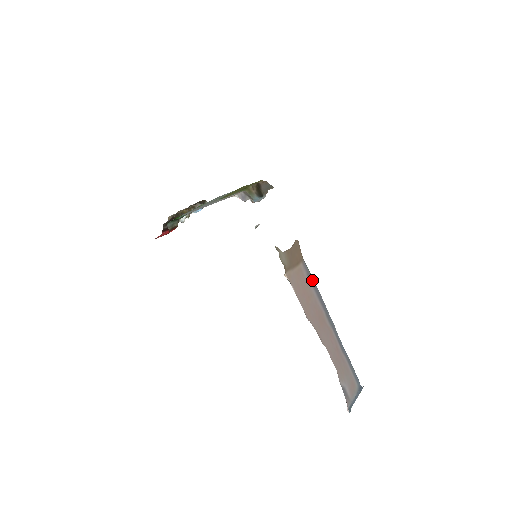
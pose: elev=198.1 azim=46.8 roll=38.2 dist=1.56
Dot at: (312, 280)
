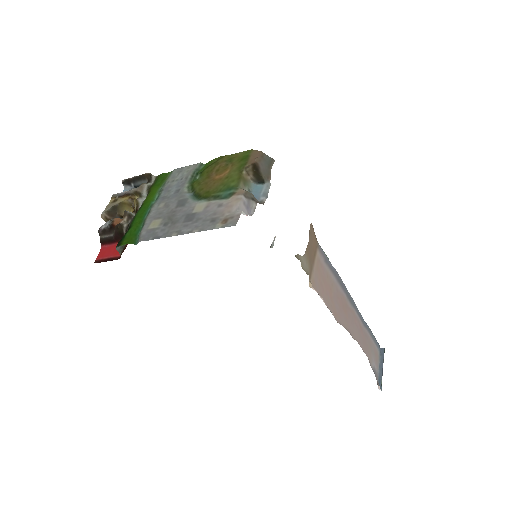
Dot at: (330, 264)
